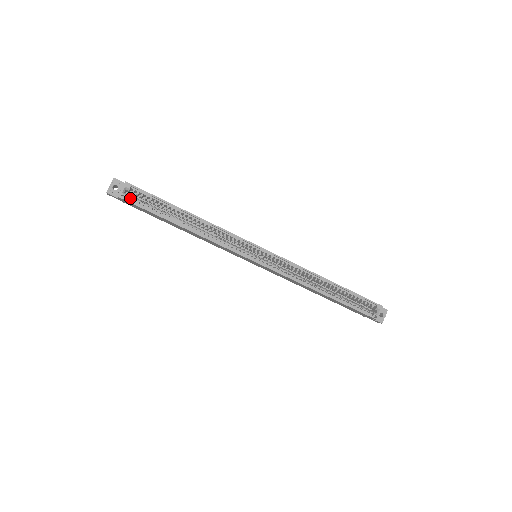
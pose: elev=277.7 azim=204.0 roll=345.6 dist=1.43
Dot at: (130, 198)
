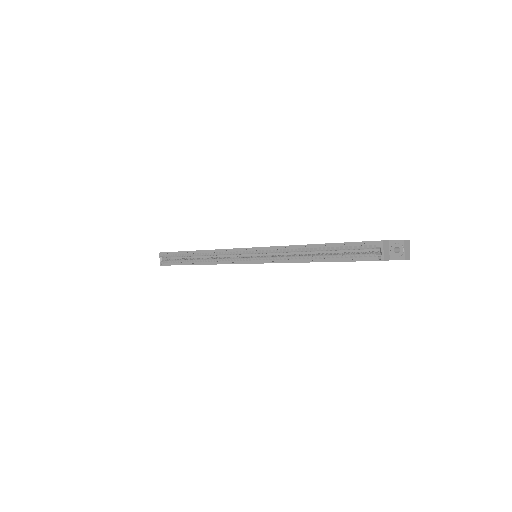
Dot at: (166, 262)
